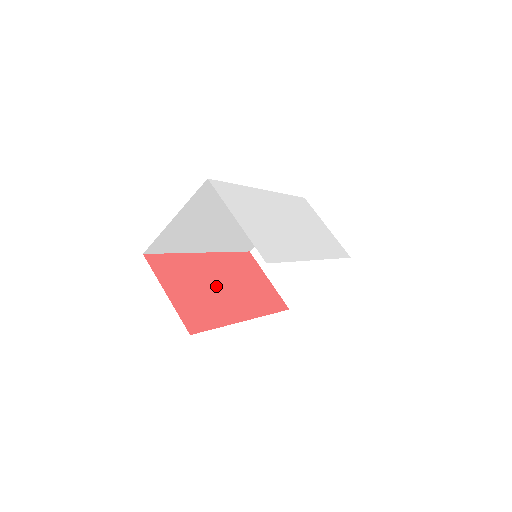
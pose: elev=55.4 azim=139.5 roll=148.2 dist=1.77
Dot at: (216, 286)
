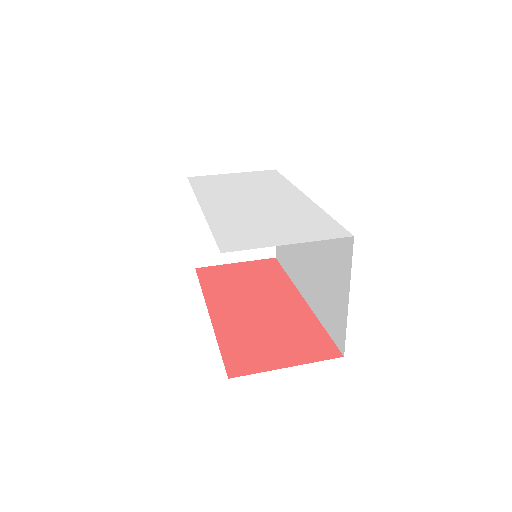
Dot at: (261, 314)
